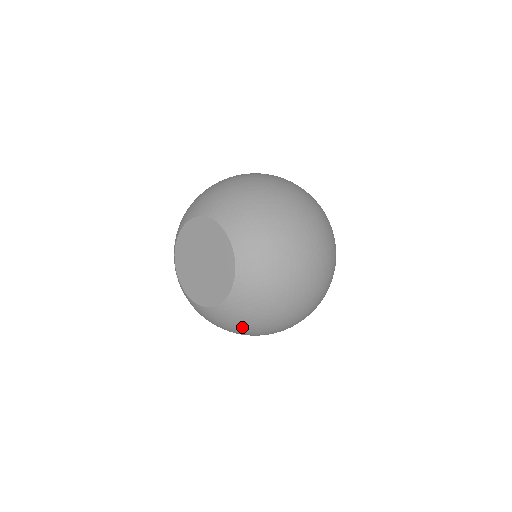
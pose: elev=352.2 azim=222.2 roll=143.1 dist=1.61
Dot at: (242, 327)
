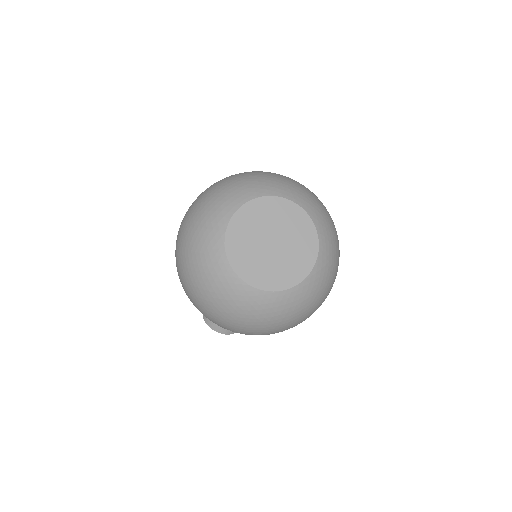
Dot at: (311, 304)
